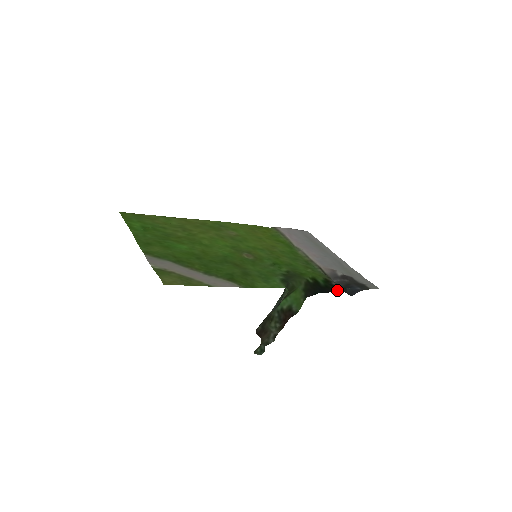
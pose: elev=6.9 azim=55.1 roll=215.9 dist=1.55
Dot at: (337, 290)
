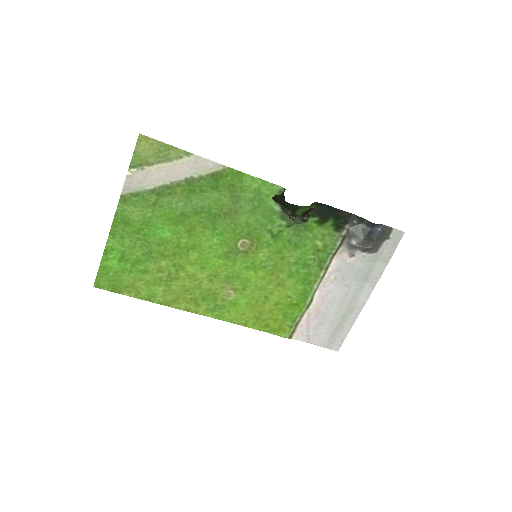
Dot at: (349, 215)
